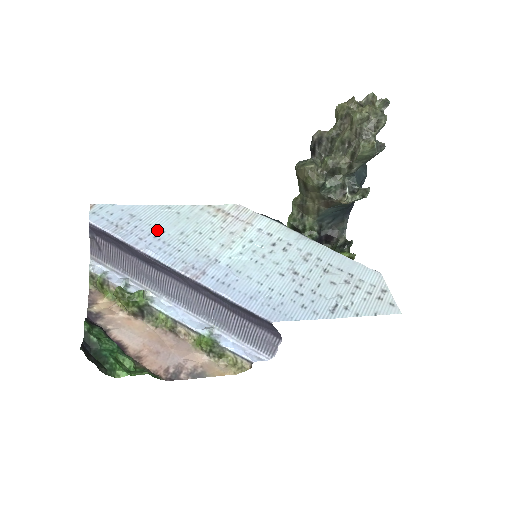
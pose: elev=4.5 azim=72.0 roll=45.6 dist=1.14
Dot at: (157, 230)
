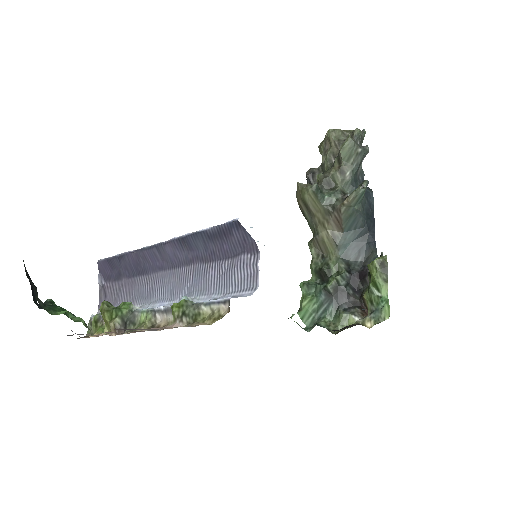
Dot at: occluded
